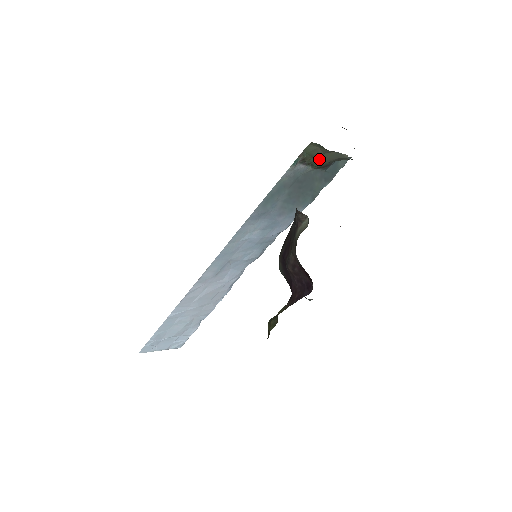
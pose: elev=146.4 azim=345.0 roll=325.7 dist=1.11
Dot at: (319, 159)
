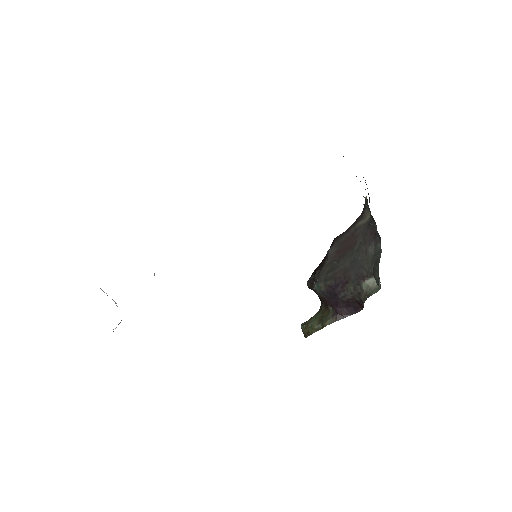
Dot at: occluded
